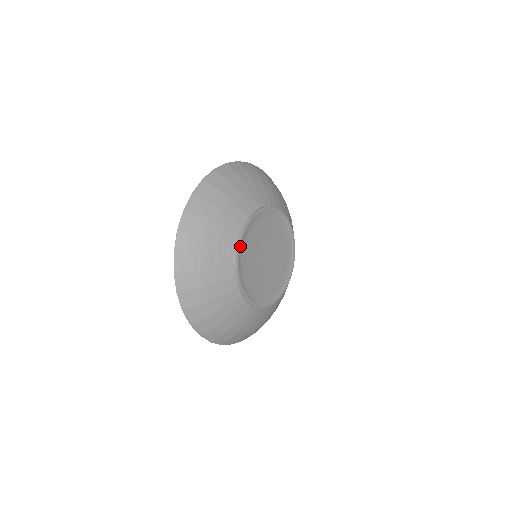
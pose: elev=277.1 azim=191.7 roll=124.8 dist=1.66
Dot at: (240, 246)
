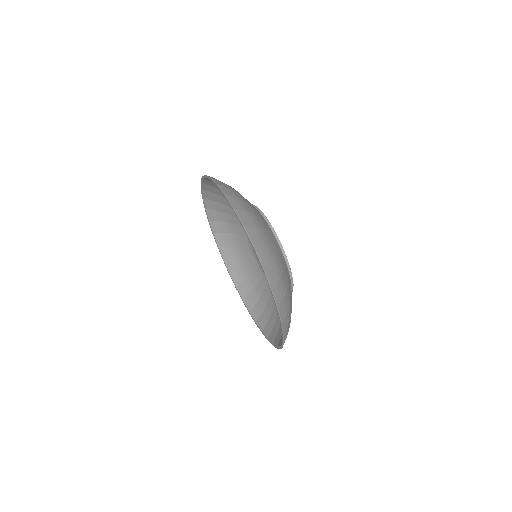
Dot at: (291, 276)
